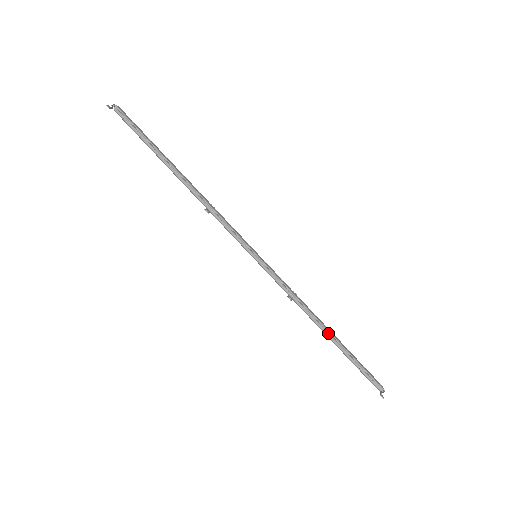
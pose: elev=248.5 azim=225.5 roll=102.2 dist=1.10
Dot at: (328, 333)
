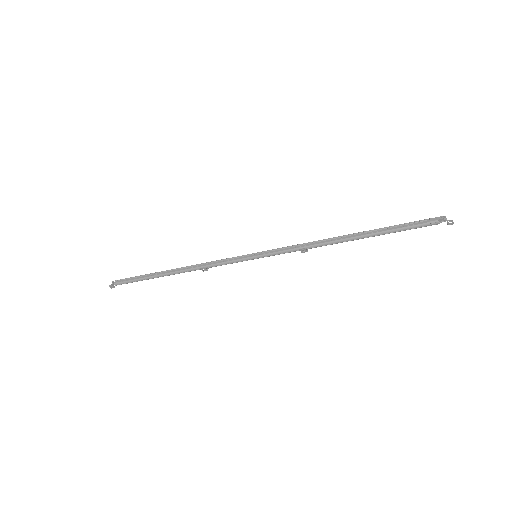
Dot at: (353, 235)
